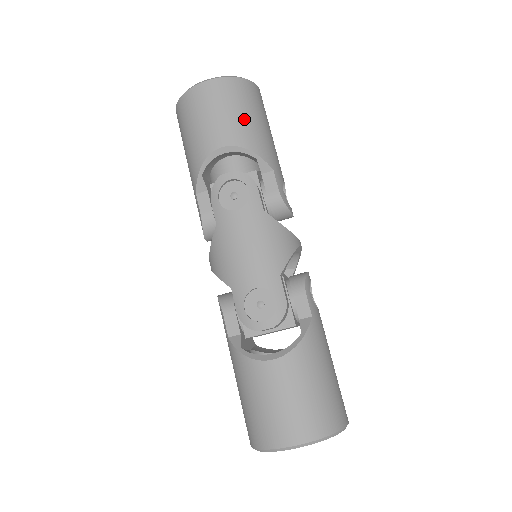
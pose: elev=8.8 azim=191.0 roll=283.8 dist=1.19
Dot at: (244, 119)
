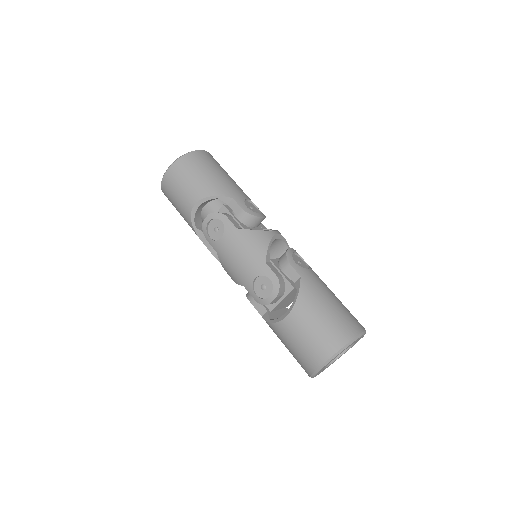
Dot at: (199, 179)
